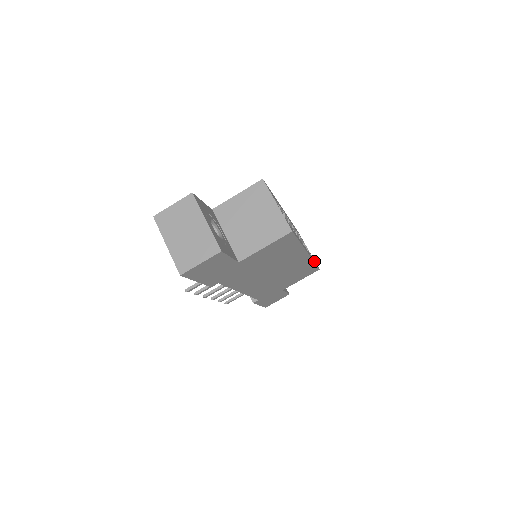
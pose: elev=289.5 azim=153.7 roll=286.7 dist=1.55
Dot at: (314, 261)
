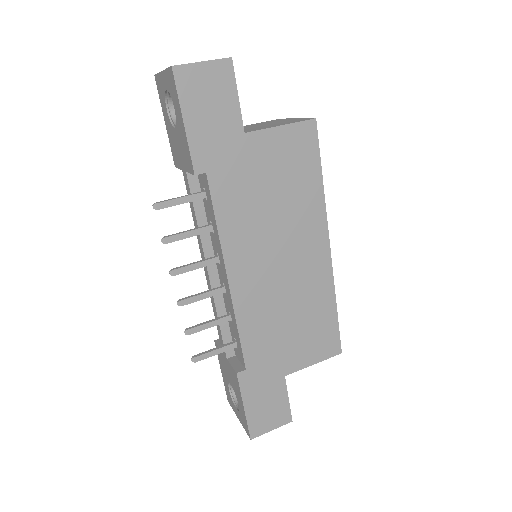
Dot at: occluded
